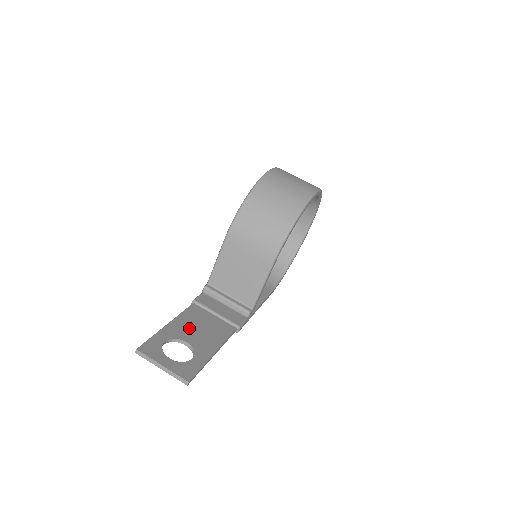
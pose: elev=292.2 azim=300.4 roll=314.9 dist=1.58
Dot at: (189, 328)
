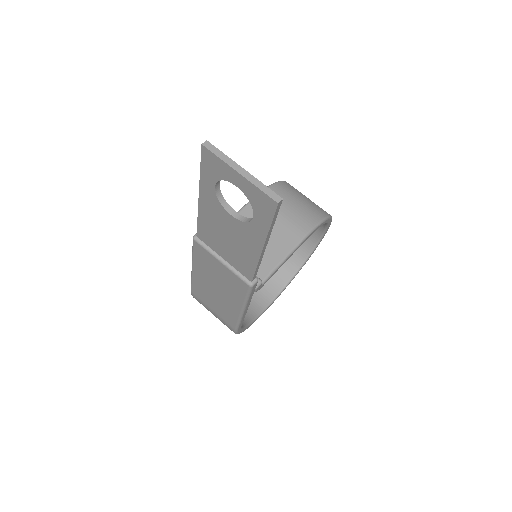
Dot at: occluded
